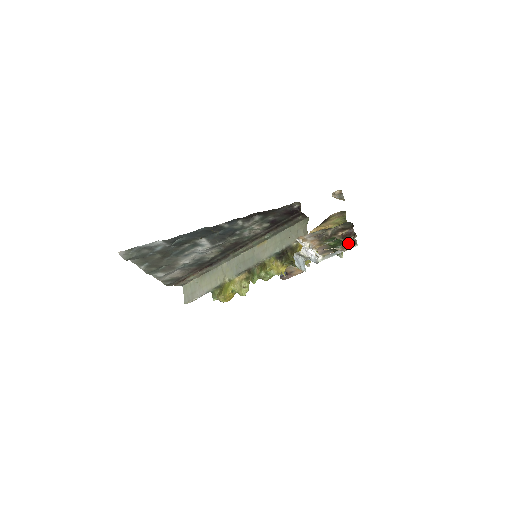
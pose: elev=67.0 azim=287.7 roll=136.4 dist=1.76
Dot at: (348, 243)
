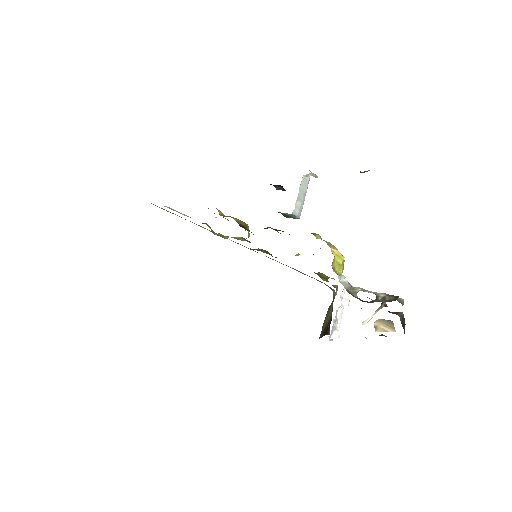
Dot at: occluded
